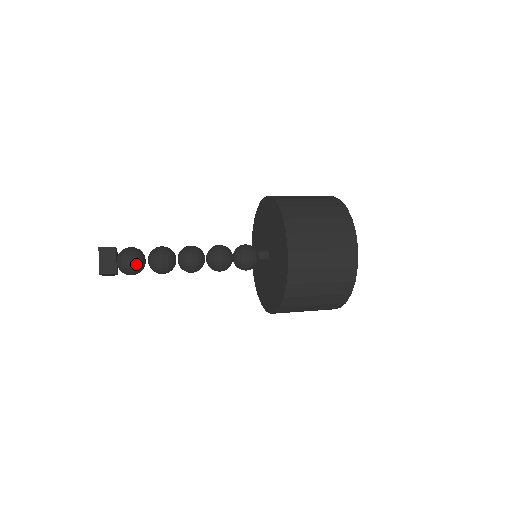
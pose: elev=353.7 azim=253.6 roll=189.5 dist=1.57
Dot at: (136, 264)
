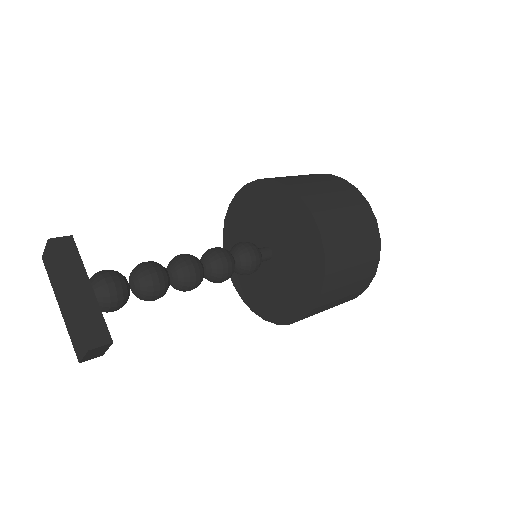
Dot at: occluded
